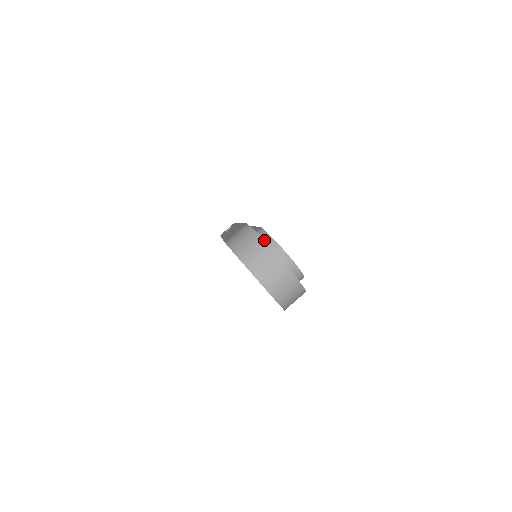
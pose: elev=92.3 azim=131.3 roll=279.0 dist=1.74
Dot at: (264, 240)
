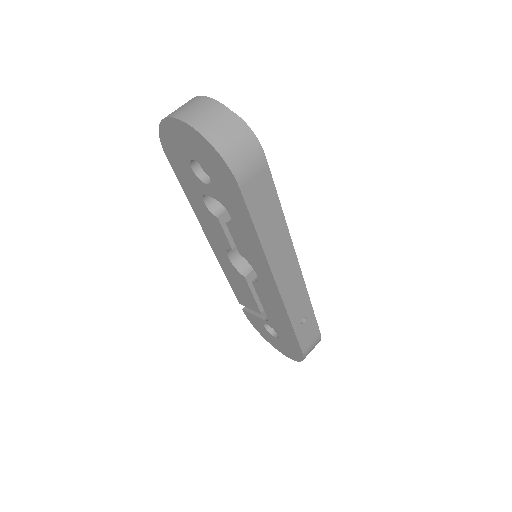
Dot at: occluded
